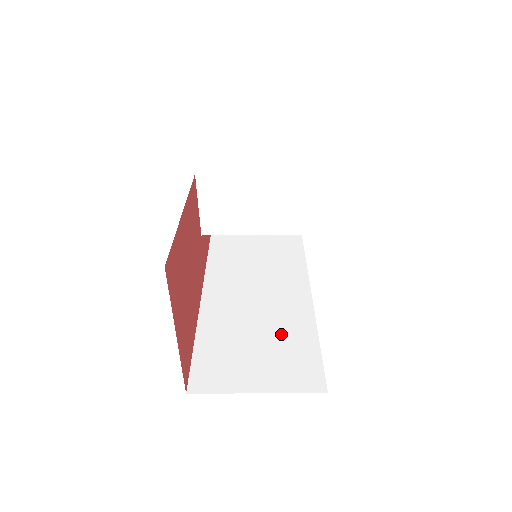
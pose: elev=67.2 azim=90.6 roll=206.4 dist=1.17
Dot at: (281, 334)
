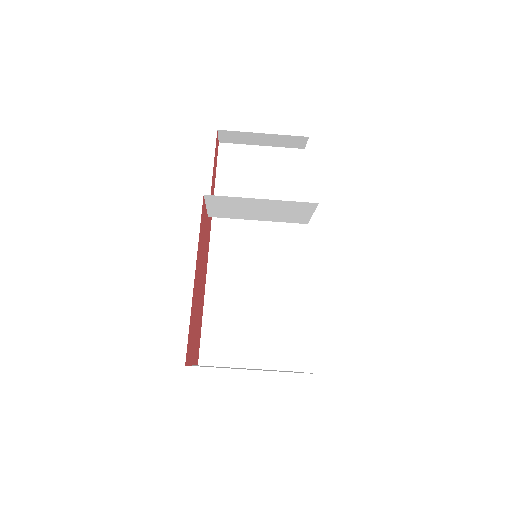
Dot at: (270, 312)
